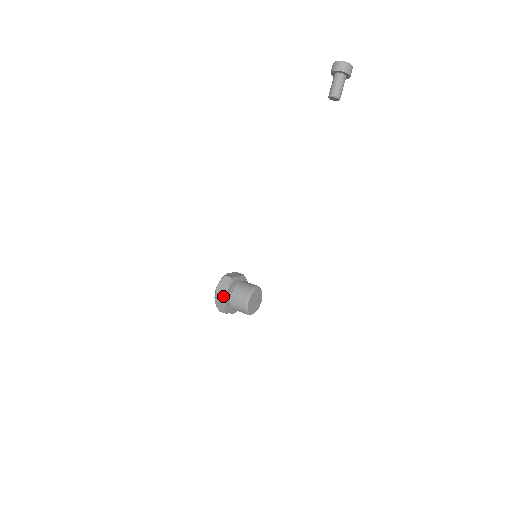
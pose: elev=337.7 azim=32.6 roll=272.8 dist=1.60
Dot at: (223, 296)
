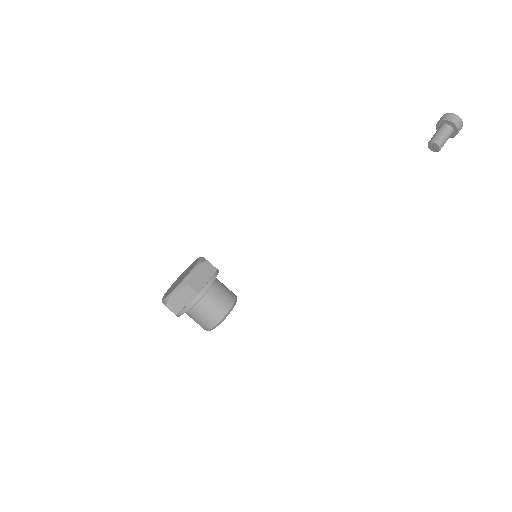
Dot at: (200, 291)
